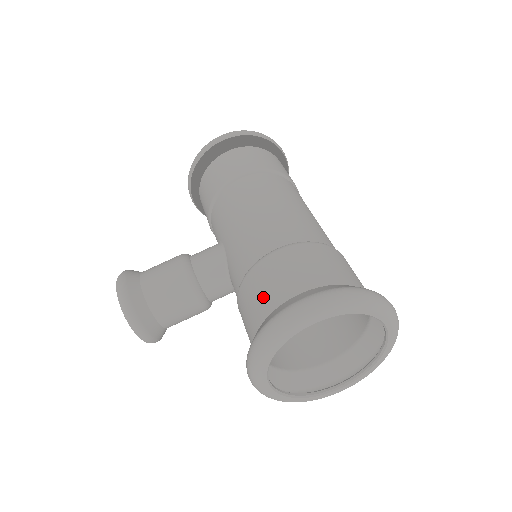
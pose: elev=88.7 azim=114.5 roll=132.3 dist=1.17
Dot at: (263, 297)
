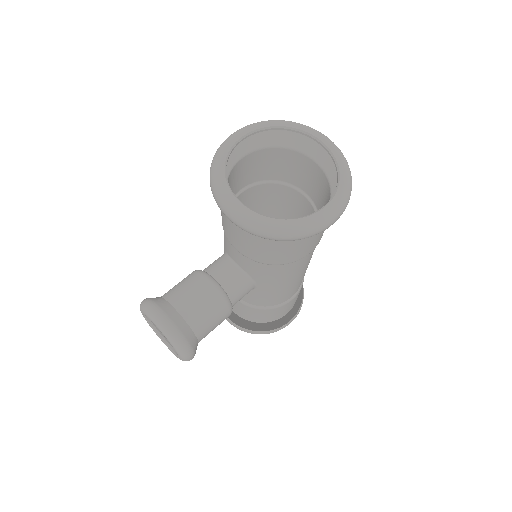
Dot at: occluded
